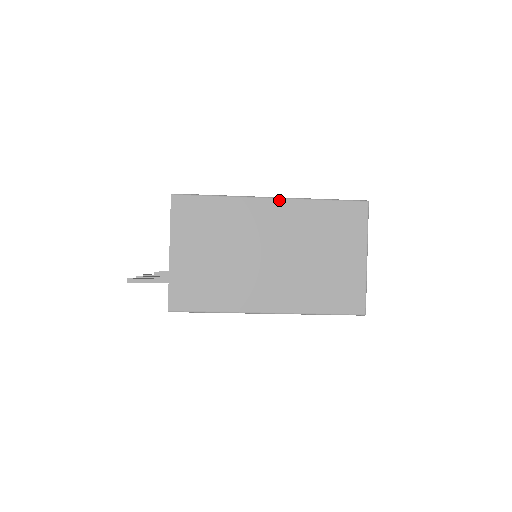
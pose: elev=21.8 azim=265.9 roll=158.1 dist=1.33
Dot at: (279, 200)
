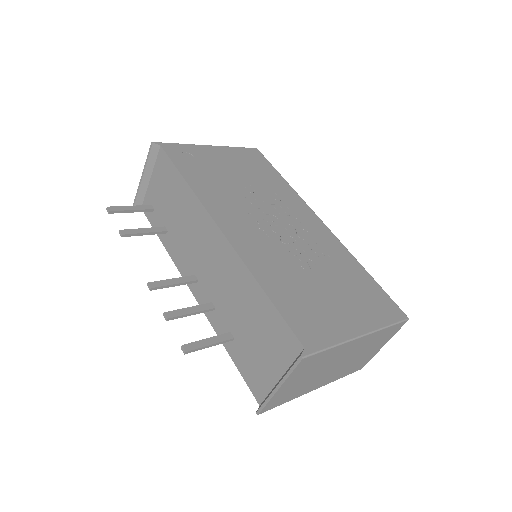
Dot at: (366, 336)
